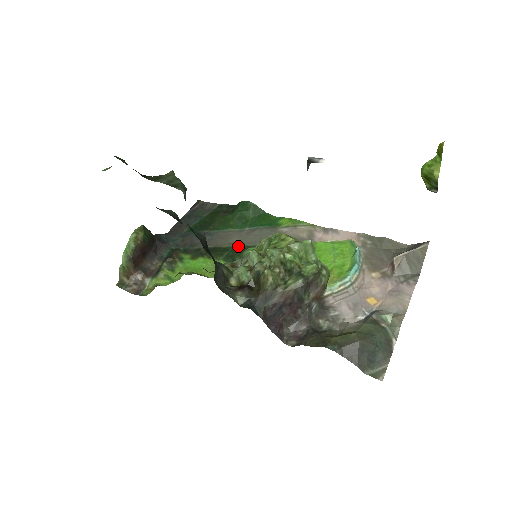
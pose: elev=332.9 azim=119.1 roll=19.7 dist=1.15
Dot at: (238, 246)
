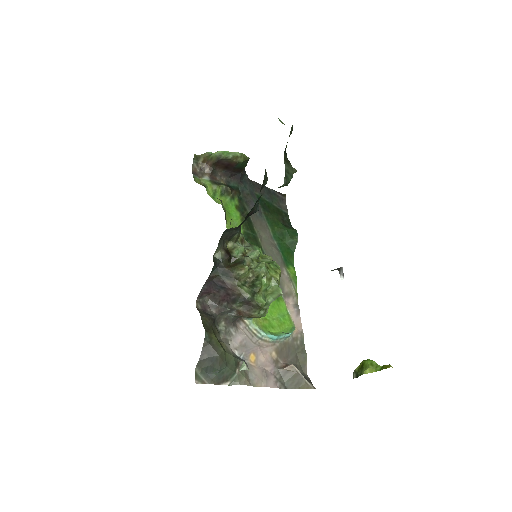
Dot at: (259, 240)
